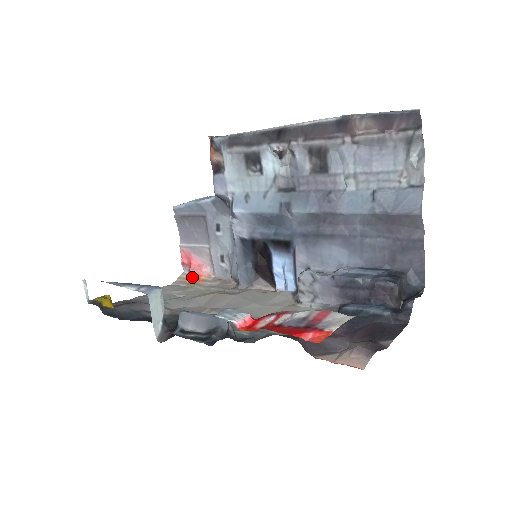
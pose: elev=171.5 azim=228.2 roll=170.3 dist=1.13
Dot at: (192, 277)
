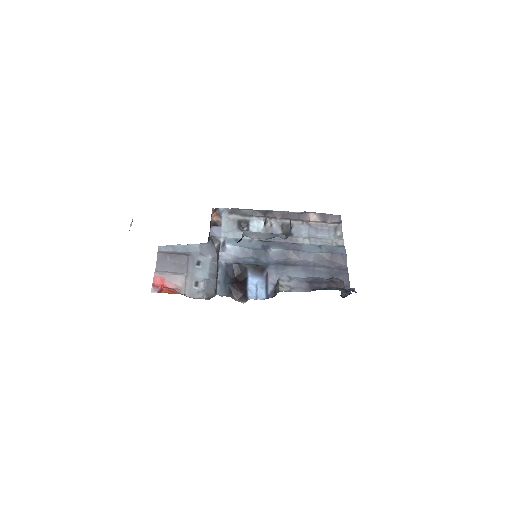
Dot at: (166, 291)
